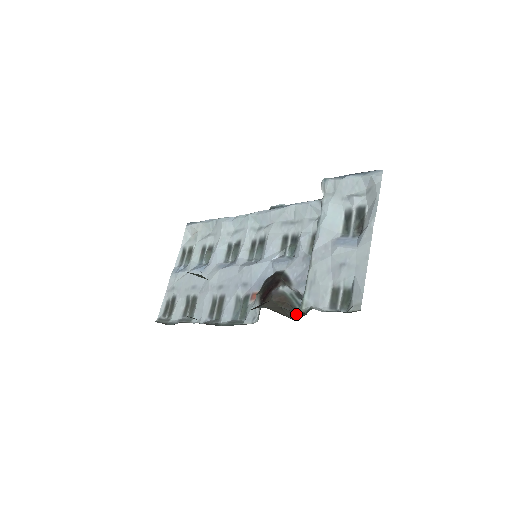
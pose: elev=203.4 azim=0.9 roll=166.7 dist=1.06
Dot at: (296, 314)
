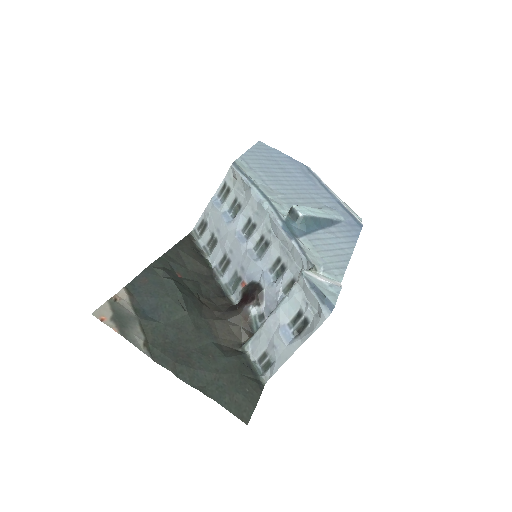
Dot at: (247, 337)
